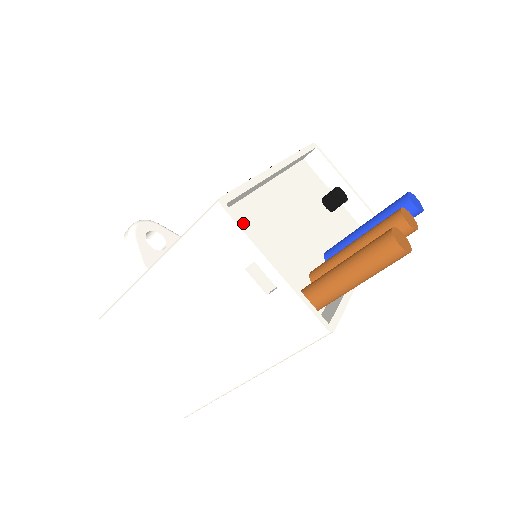
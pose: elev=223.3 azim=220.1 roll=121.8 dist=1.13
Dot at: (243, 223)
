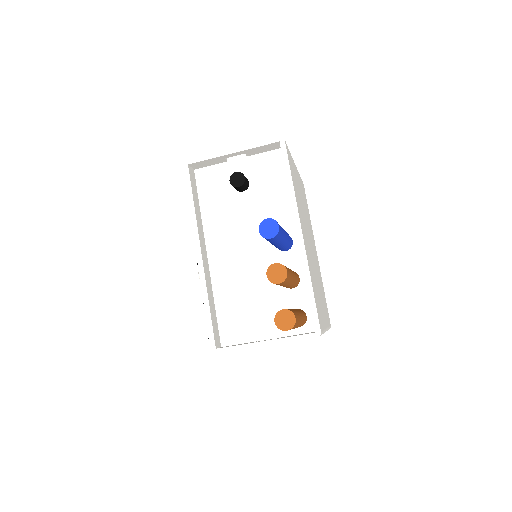
Dot at: (230, 317)
